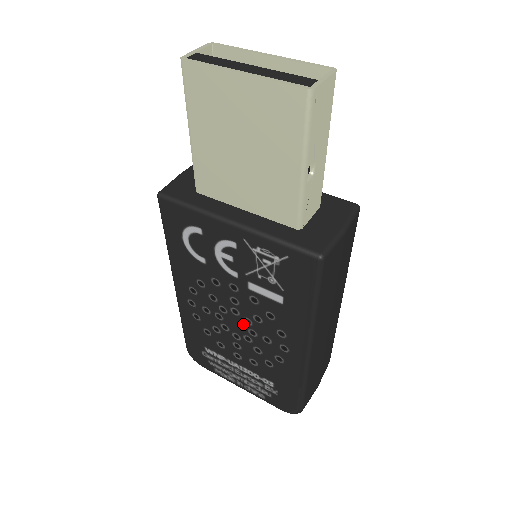
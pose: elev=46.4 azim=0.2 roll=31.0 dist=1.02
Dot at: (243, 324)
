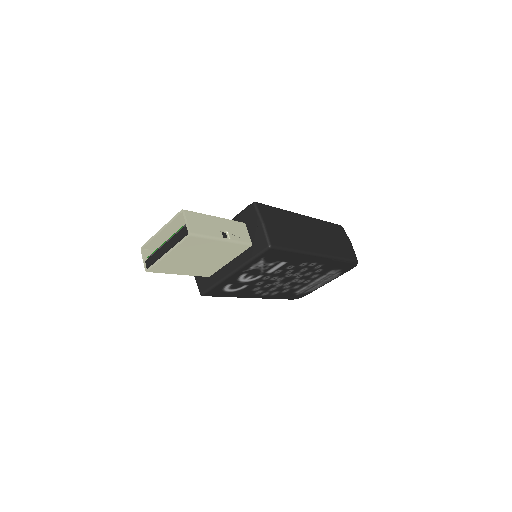
Dot at: (289, 277)
